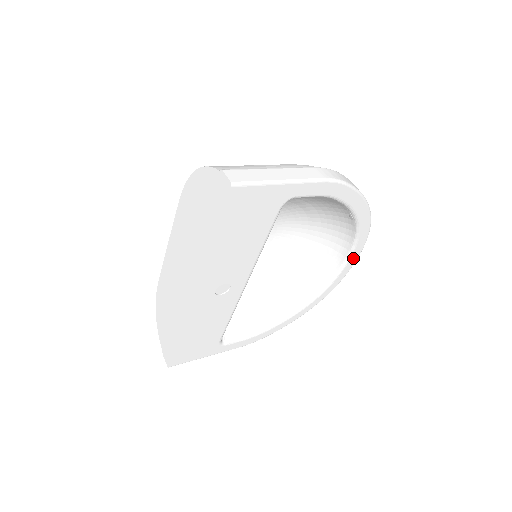
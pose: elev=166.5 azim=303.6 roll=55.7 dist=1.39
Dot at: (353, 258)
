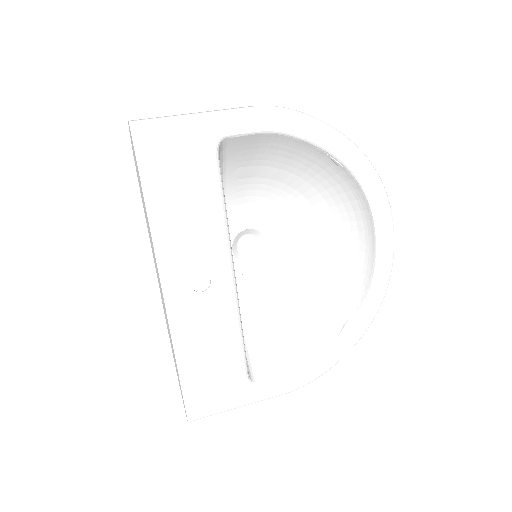
Dot at: (385, 231)
